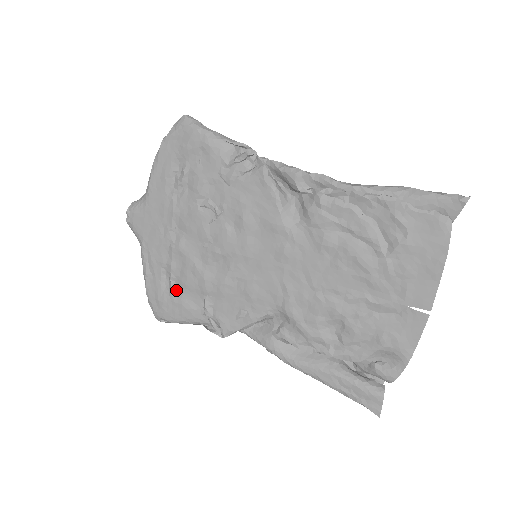
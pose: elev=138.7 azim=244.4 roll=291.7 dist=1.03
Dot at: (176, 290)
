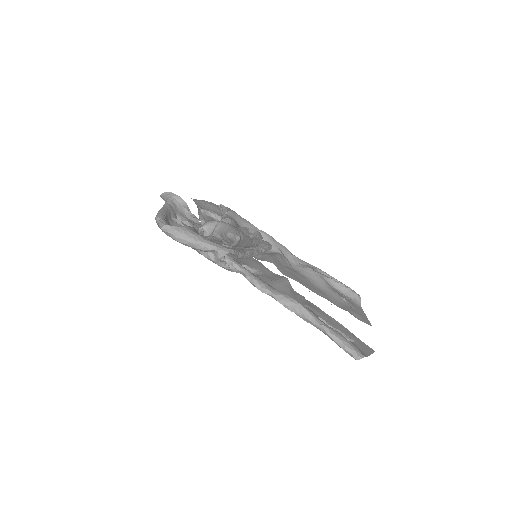
Dot at: occluded
